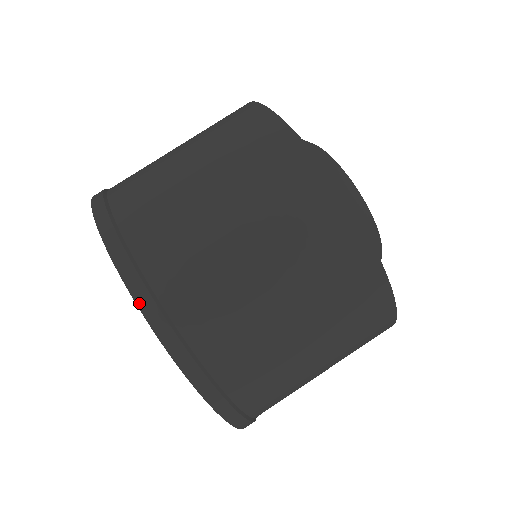
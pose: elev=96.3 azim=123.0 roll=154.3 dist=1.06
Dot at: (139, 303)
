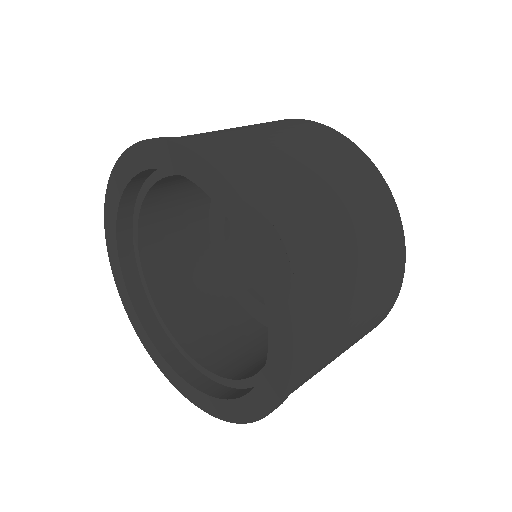
Dot at: (113, 172)
